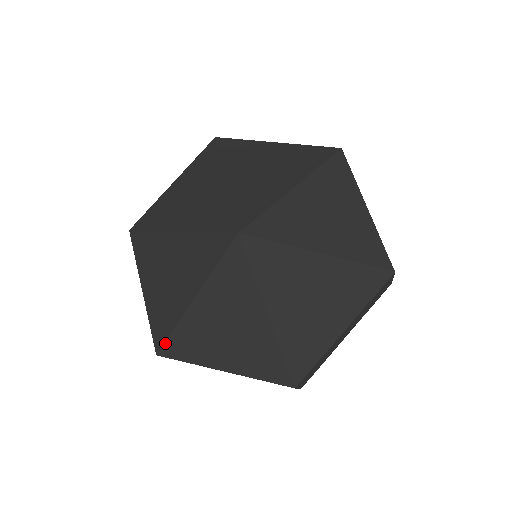
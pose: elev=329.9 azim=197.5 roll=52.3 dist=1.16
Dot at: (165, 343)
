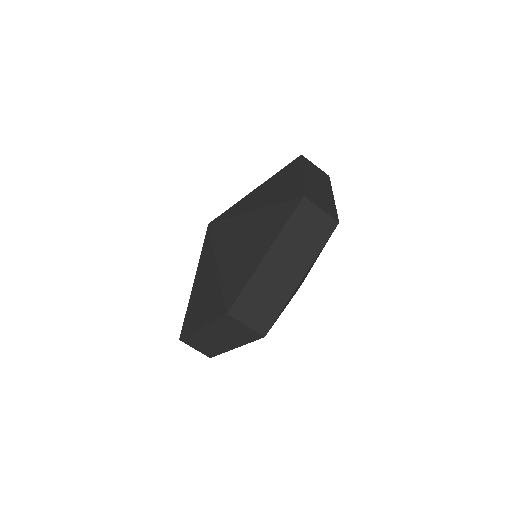
Dot at: (182, 327)
